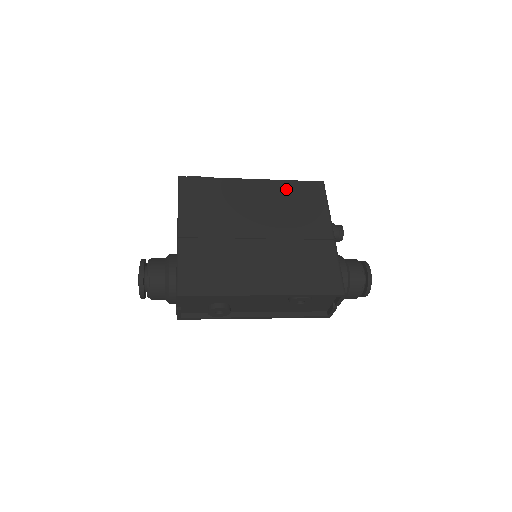
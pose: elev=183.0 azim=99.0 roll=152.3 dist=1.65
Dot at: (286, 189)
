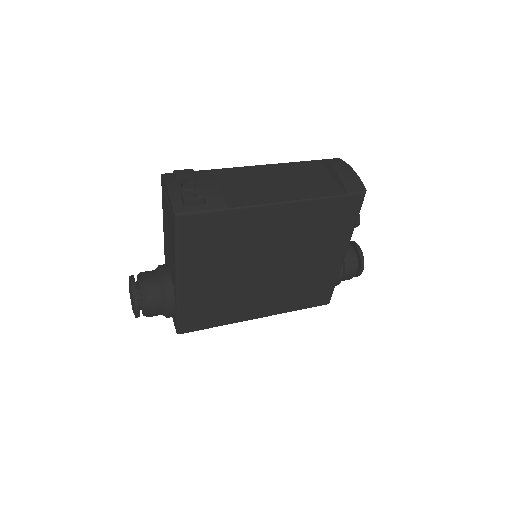
Dot at: (315, 212)
